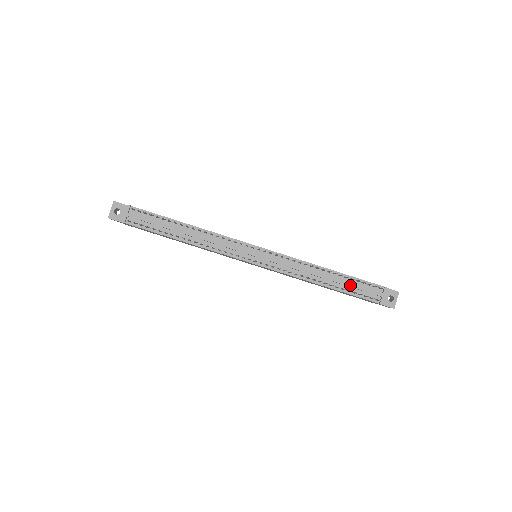
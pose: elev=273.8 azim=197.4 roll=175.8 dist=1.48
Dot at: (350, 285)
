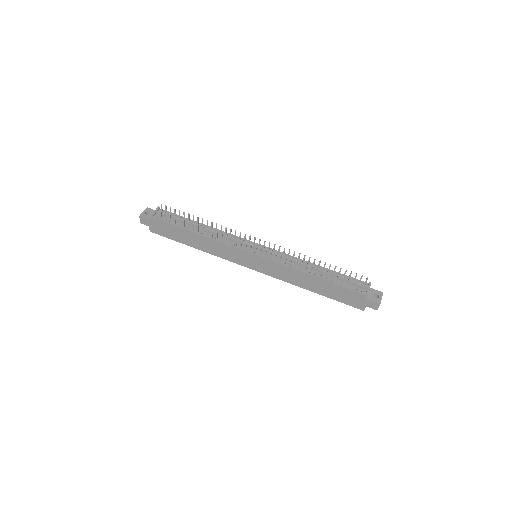
Dot at: occluded
